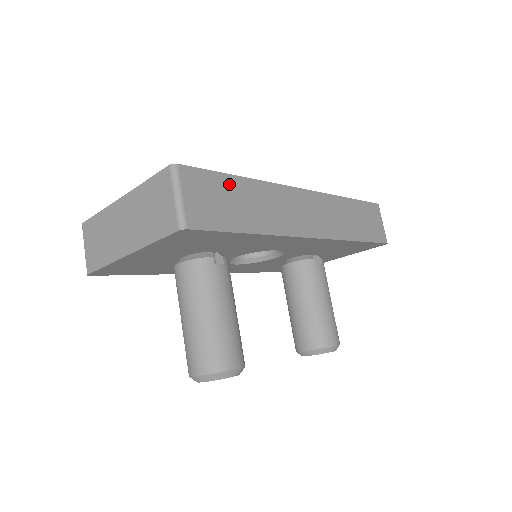
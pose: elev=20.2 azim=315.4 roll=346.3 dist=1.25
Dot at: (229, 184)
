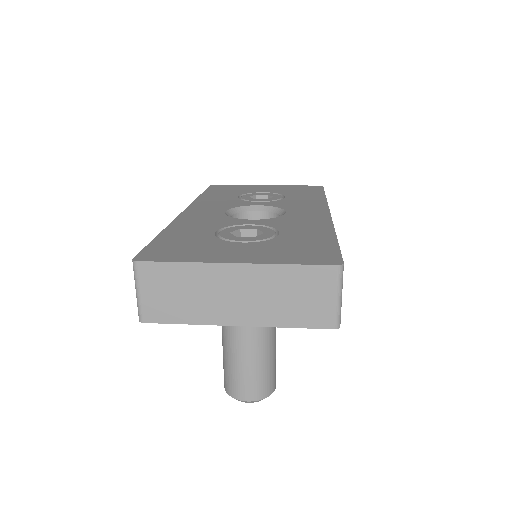
Dot at: occluded
